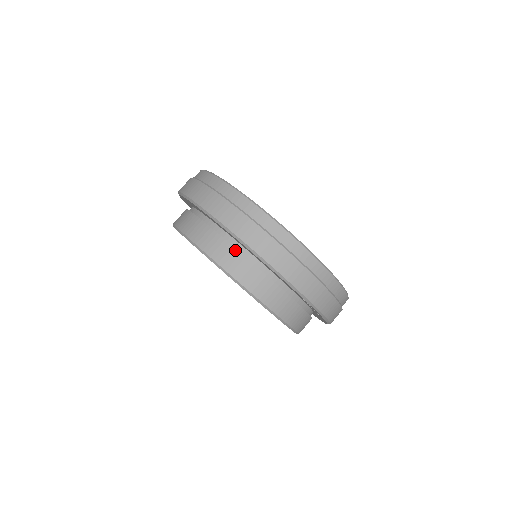
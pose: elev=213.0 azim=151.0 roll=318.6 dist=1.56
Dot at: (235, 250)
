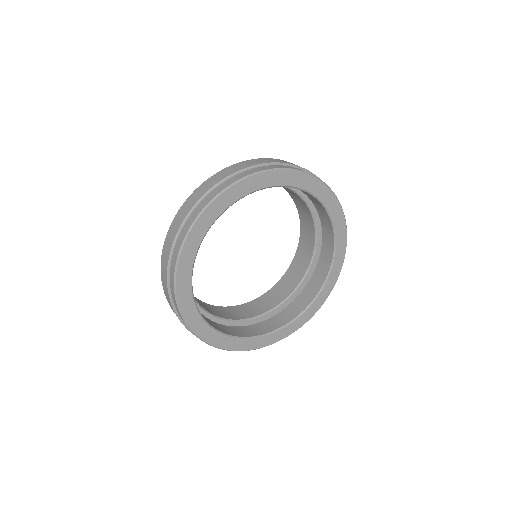
Dot at: occluded
